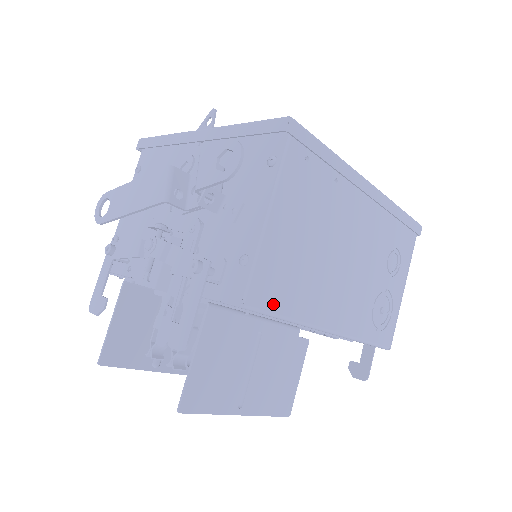
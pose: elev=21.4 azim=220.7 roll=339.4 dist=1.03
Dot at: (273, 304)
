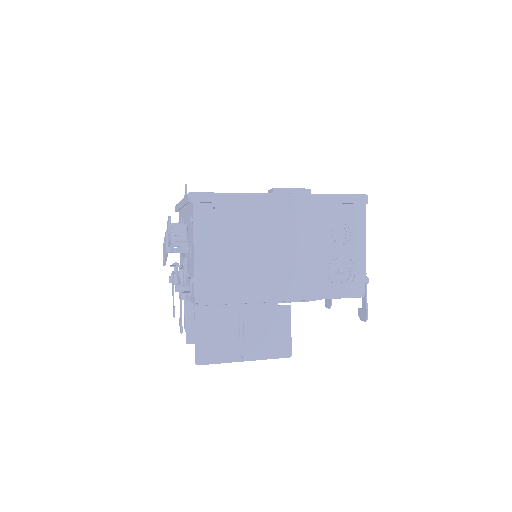
Dot at: (221, 298)
